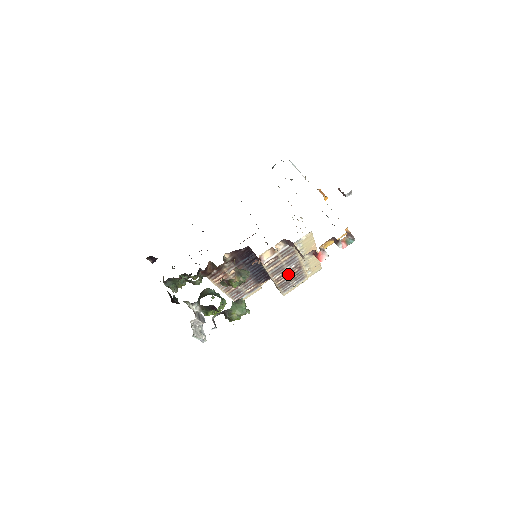
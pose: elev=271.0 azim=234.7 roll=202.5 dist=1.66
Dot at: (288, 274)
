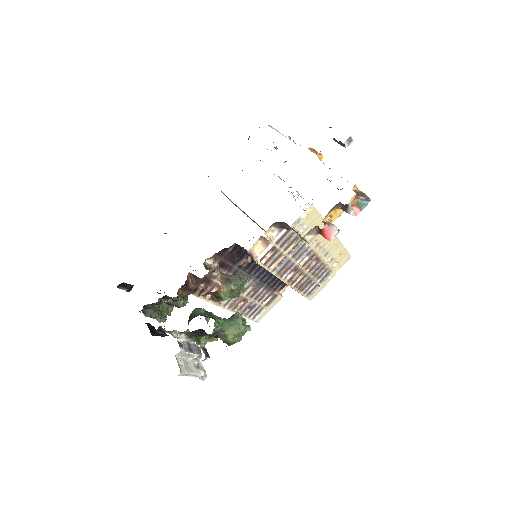
Dot at: (303, 270)
